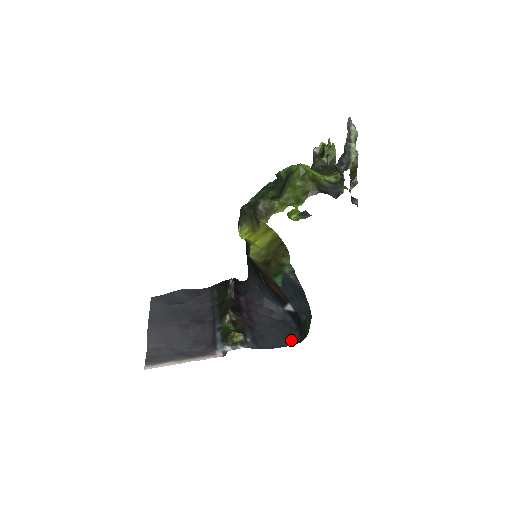
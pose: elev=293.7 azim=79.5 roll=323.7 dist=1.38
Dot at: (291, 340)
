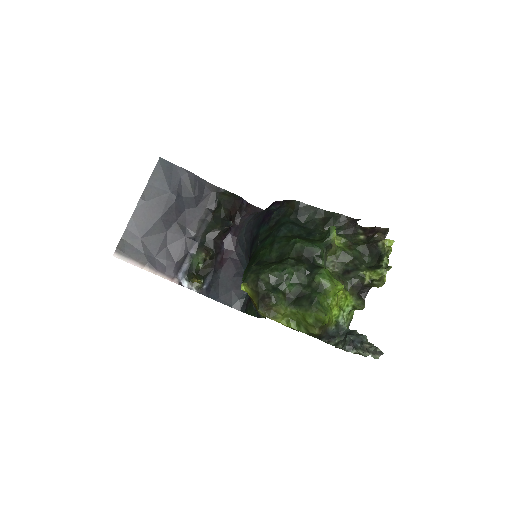
Dot at: (235, 302)
